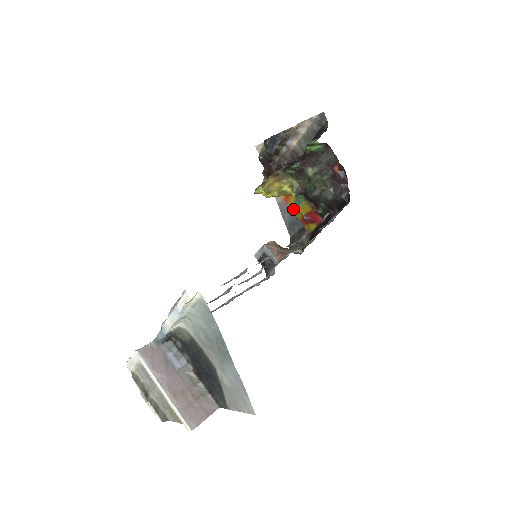
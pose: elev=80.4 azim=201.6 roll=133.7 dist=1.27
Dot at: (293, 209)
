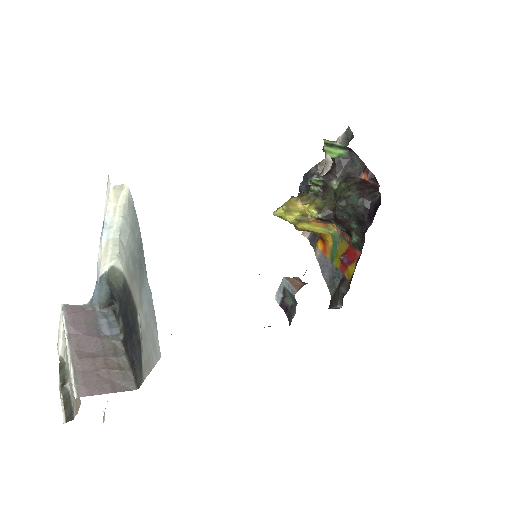
Dot at: (332, 258)
